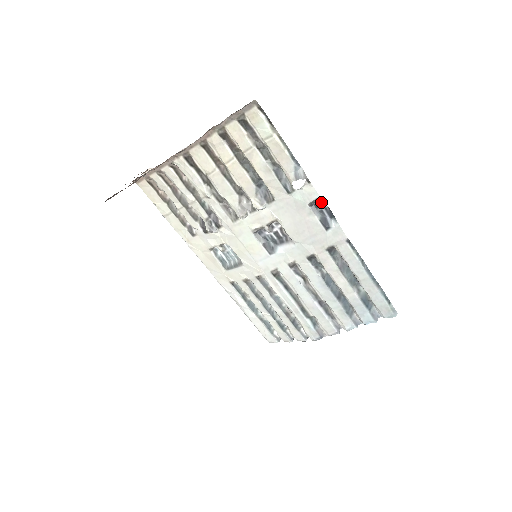
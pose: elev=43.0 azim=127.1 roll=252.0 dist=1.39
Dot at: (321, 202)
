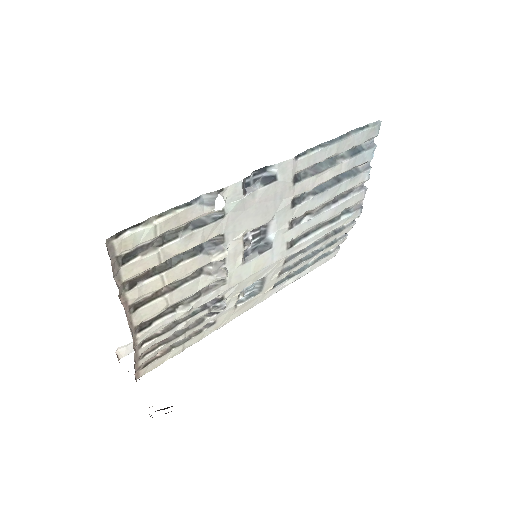
Dot at: (245, 179)
